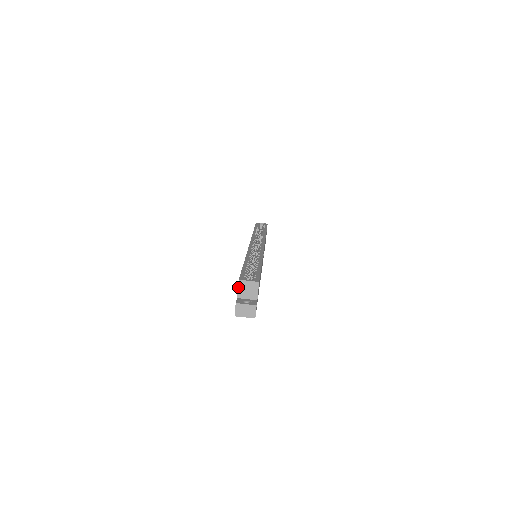
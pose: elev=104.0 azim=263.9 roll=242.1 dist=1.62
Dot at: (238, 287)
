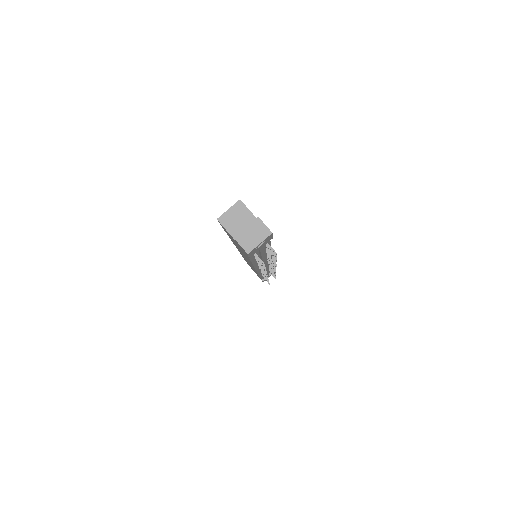
Dot at: (224, 228)
